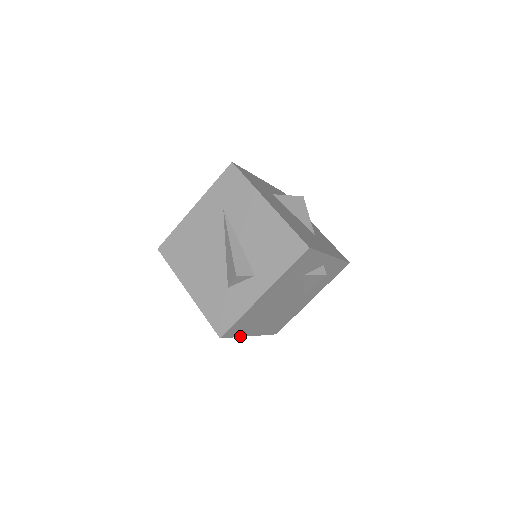
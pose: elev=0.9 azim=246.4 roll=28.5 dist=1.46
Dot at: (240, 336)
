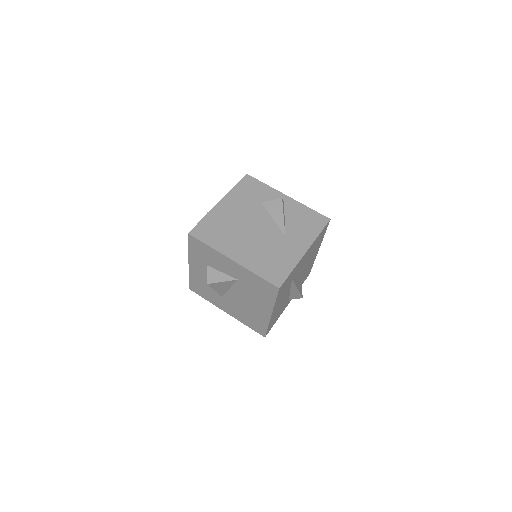
Dot at: (215, 249)
